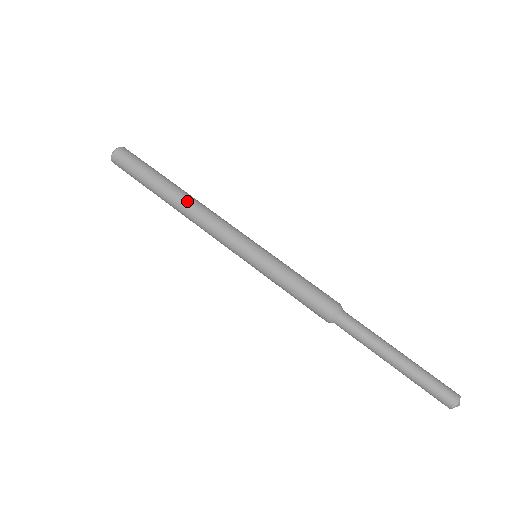
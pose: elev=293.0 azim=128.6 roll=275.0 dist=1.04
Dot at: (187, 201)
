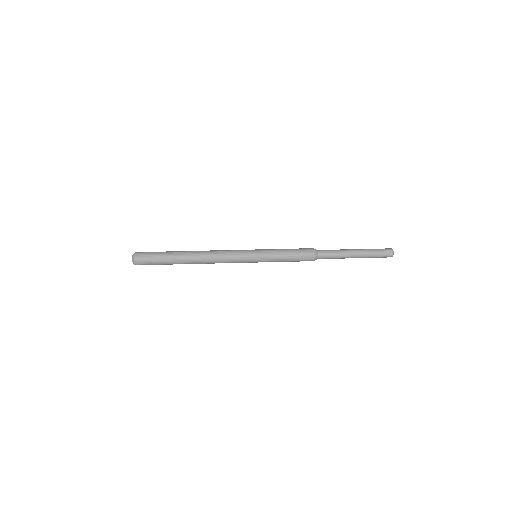
Dot at: (199, 251)
